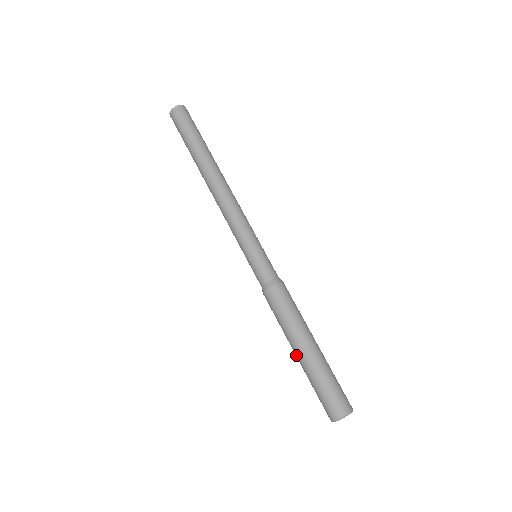
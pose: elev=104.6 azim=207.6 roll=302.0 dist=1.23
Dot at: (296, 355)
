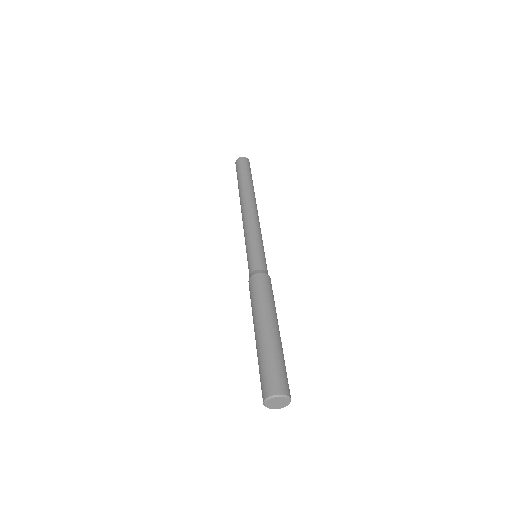
Dot at: (256, 332)
